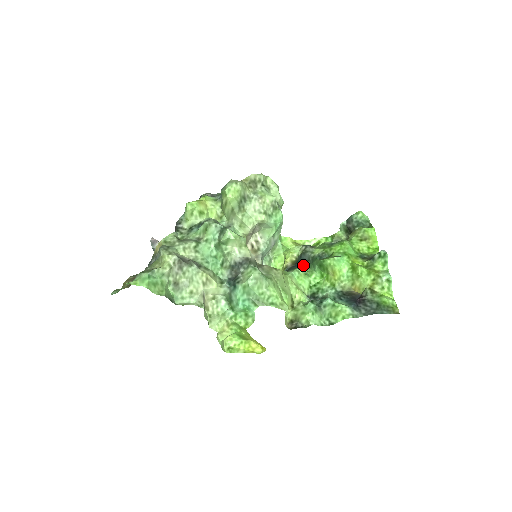
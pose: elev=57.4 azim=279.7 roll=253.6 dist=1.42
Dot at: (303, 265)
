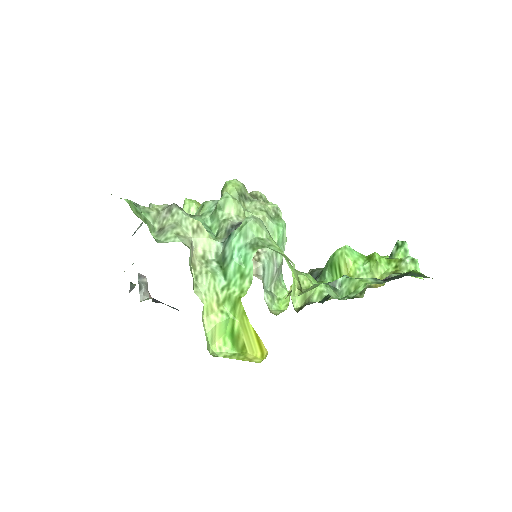
Dot at: occluded
